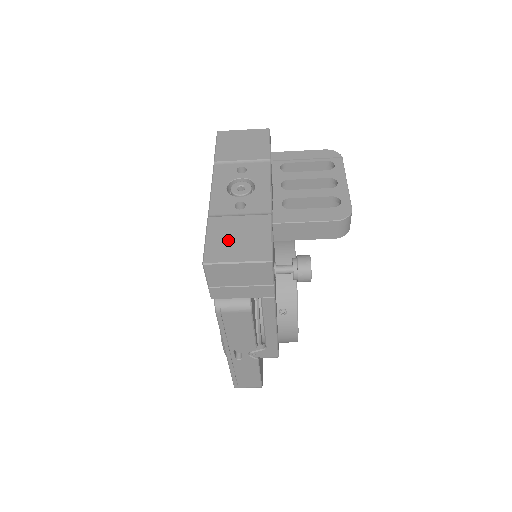
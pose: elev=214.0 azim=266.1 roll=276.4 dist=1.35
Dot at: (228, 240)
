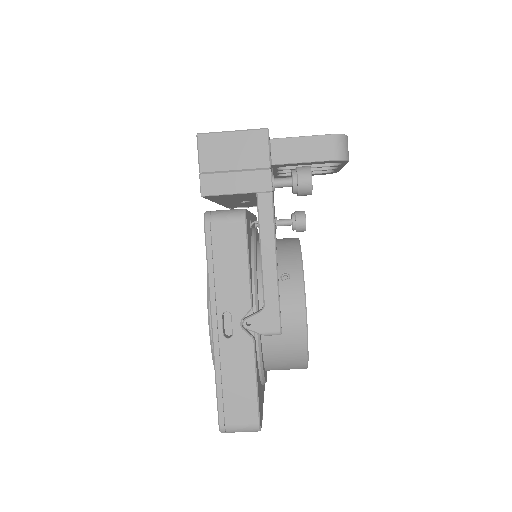
Dot at: occluded
